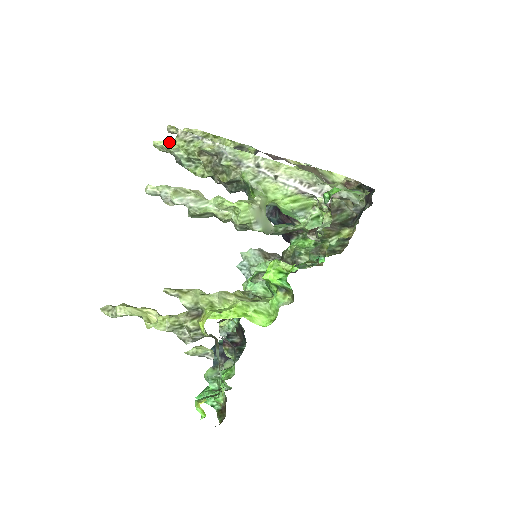
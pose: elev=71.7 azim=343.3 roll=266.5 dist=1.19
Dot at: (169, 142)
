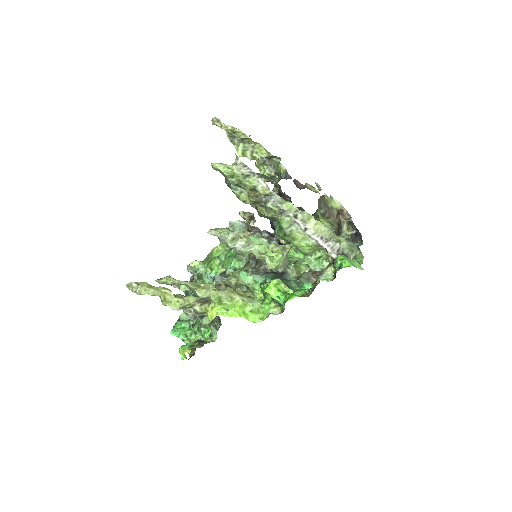
Dot at: (227, 169)
